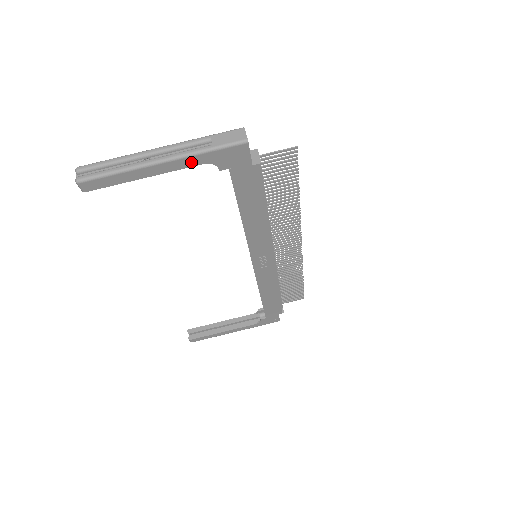
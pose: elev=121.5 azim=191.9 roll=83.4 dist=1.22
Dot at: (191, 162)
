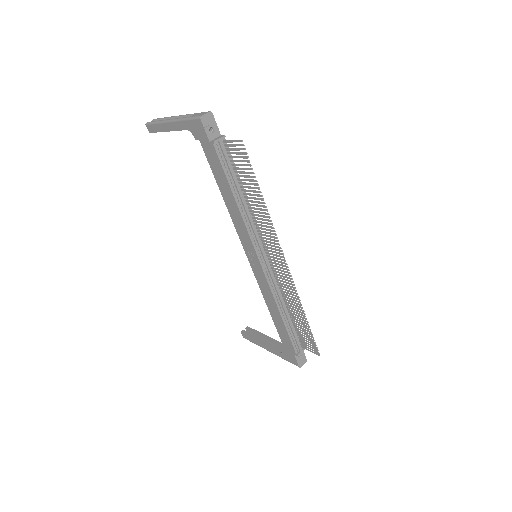
Dot at: (181, 126)
